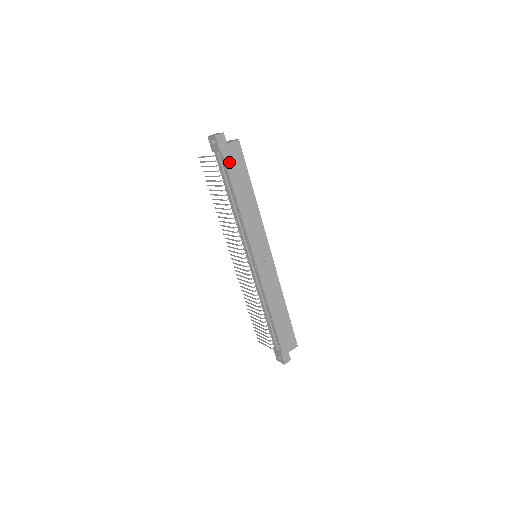
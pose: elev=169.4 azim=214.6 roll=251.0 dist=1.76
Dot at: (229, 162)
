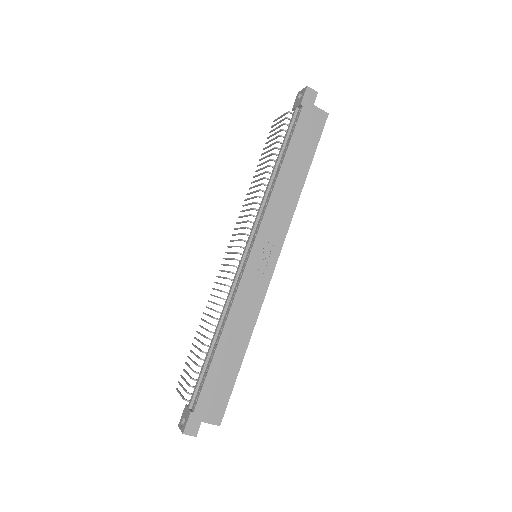
Dot at: (302, 123)
